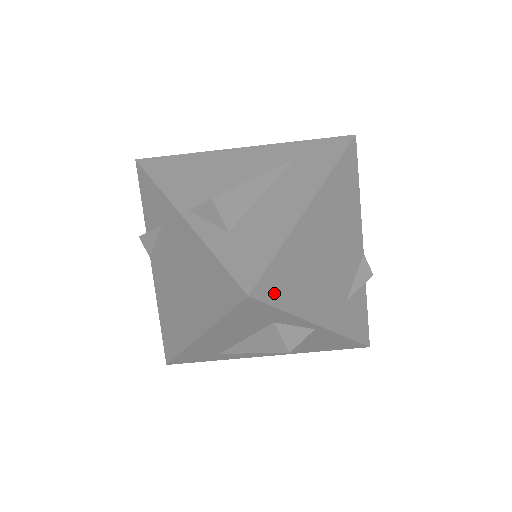
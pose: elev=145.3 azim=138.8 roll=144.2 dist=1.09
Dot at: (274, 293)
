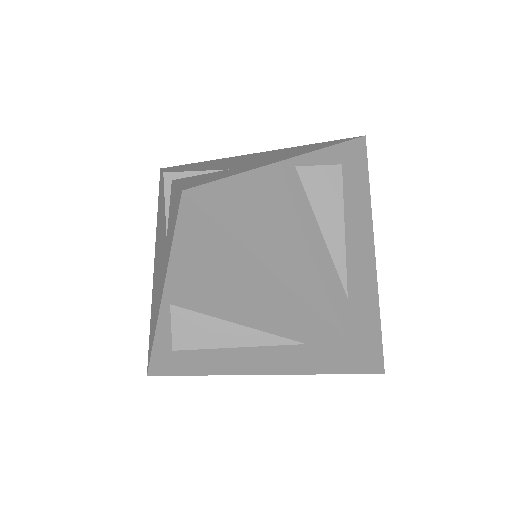
Dot at: occluded
